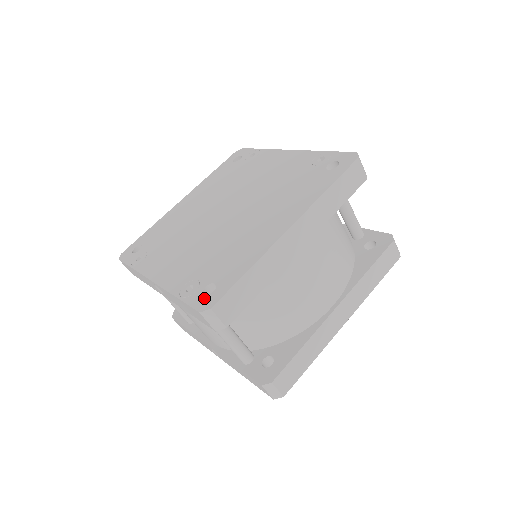
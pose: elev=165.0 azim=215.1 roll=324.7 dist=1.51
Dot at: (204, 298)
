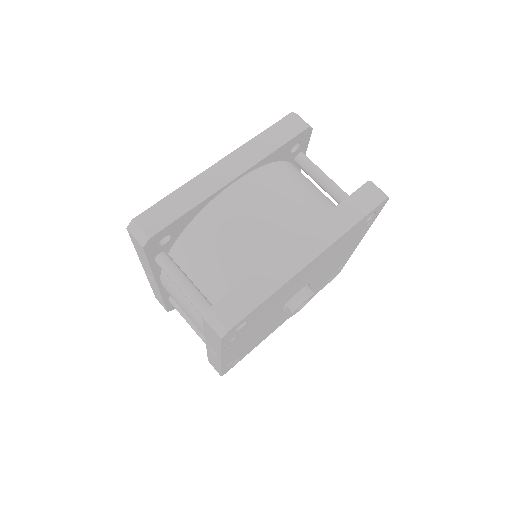
Dot at: occluded
